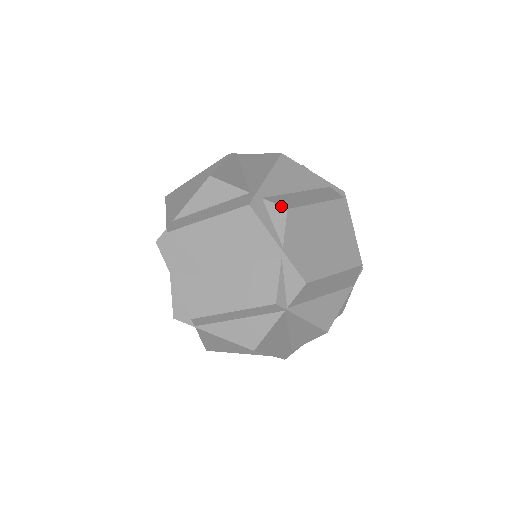
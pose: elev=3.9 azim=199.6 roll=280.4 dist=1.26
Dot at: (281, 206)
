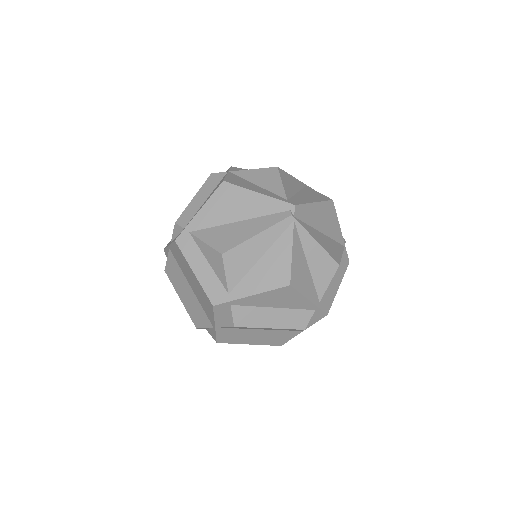
Dot at: (233, 322)
